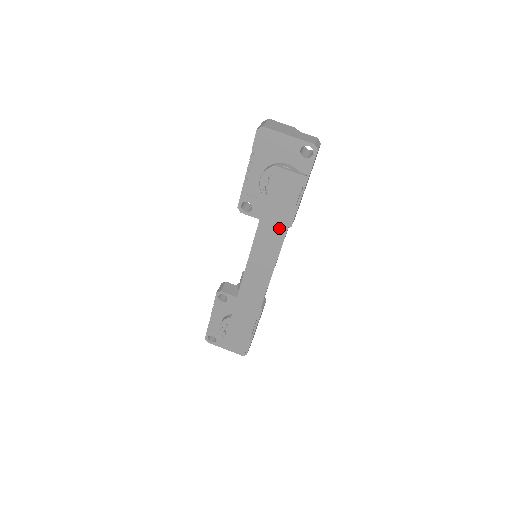
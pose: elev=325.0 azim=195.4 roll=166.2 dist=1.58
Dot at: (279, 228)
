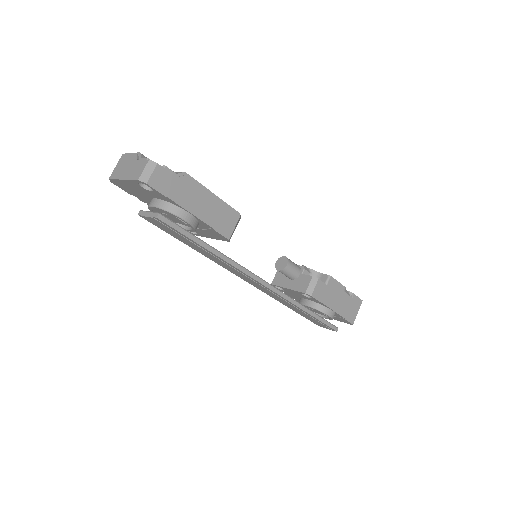
Dot at: (209, 254)
